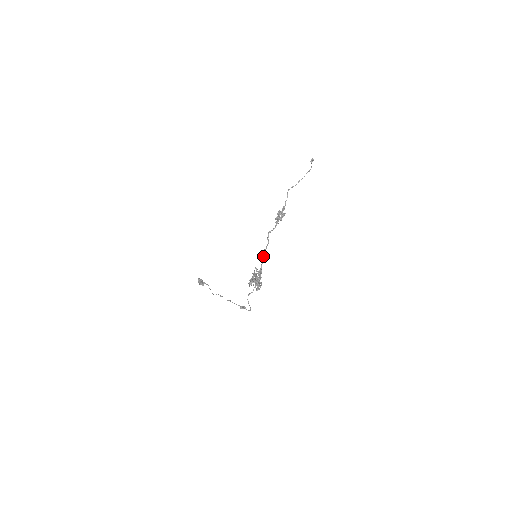
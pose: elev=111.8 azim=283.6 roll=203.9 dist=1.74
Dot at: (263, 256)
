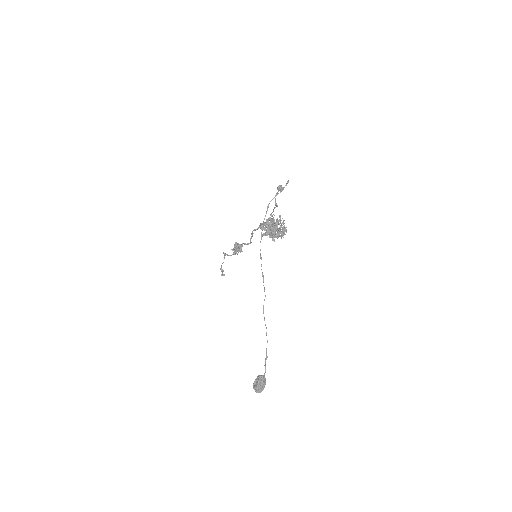
Dot at: (255, 229)
